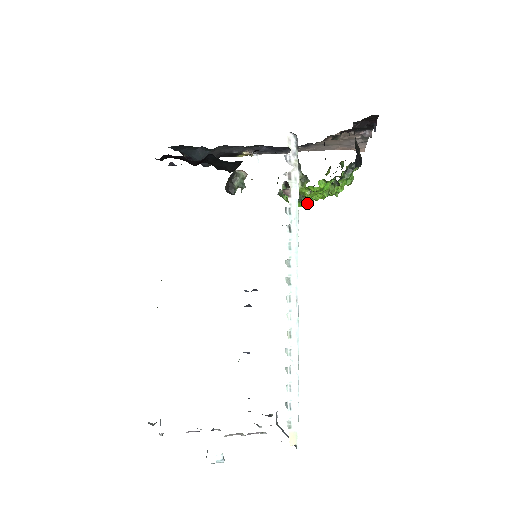
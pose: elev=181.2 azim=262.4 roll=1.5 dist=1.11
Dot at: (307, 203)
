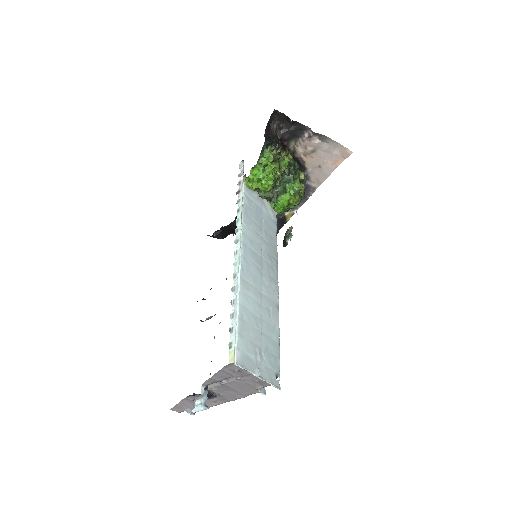
Dot at: (284, 202)
